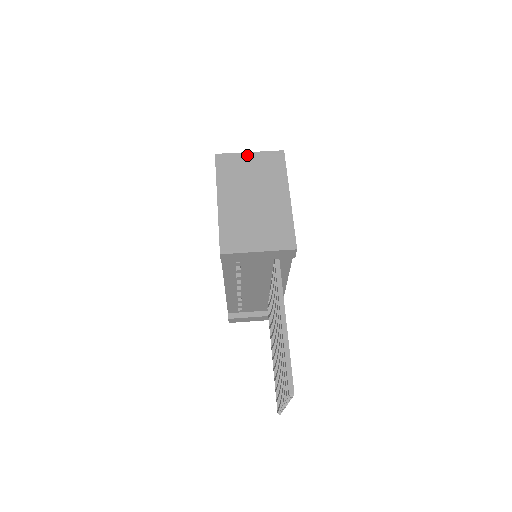
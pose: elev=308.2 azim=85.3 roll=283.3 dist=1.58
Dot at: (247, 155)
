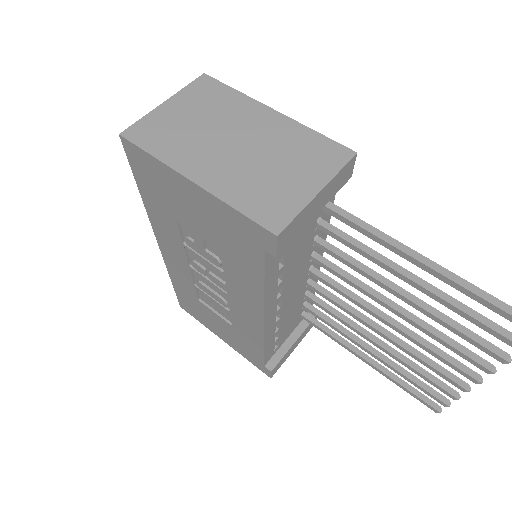
Dot at: (164, 107)
